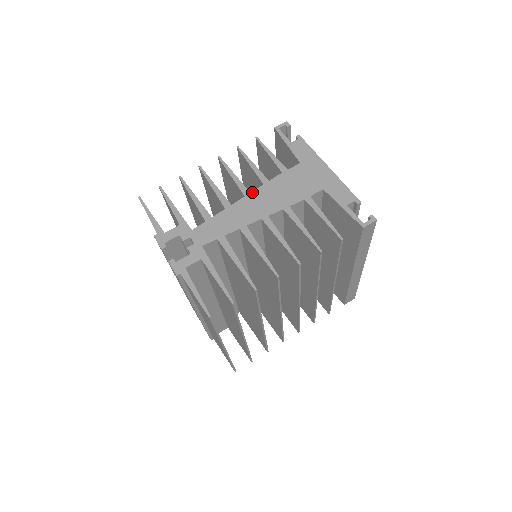
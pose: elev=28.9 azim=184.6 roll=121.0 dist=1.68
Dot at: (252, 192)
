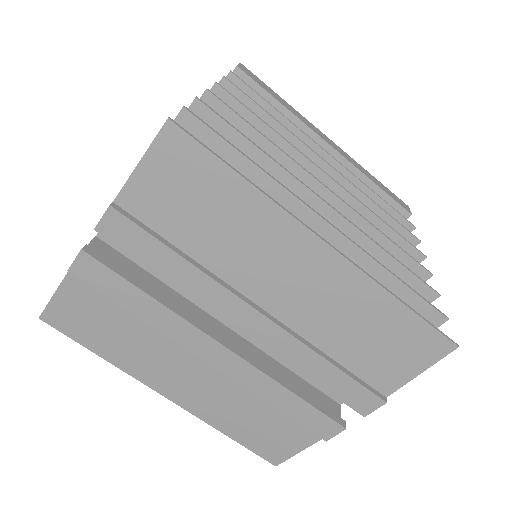
Dot at: occluded
